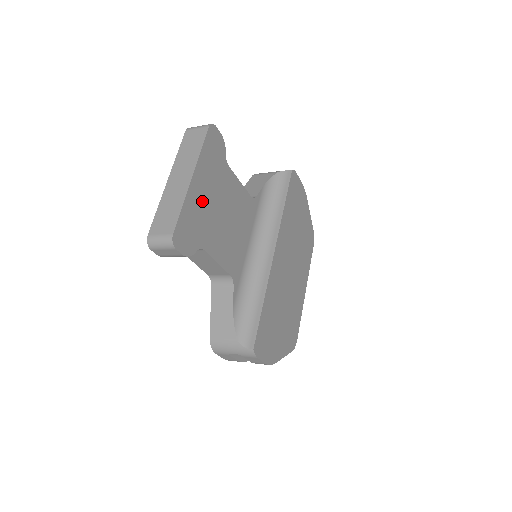
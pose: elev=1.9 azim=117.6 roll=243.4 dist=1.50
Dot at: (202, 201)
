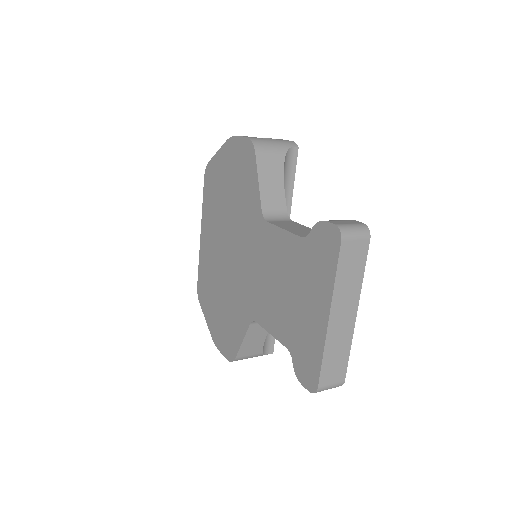
Dot at: occluded
